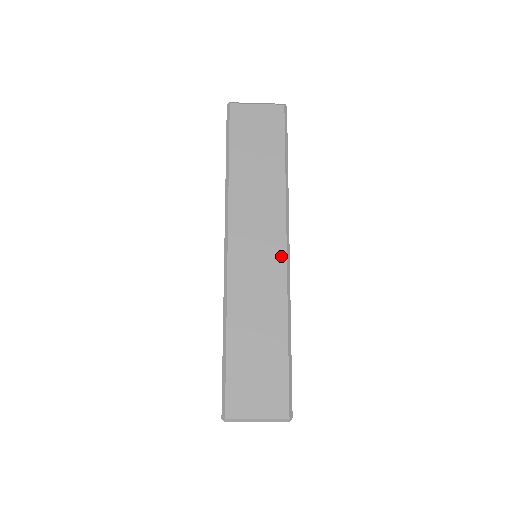
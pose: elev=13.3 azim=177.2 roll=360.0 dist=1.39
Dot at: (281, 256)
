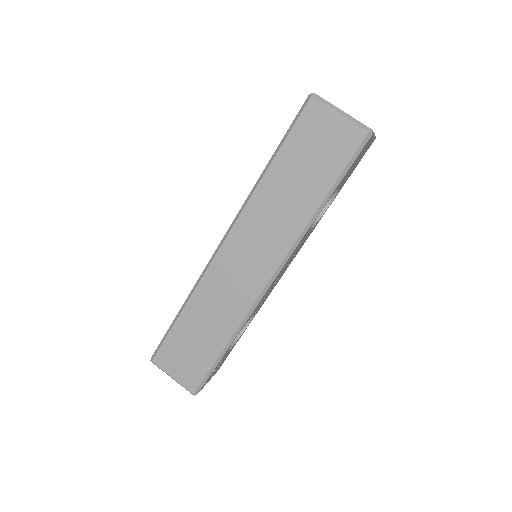
Dot at: (261, 282)
